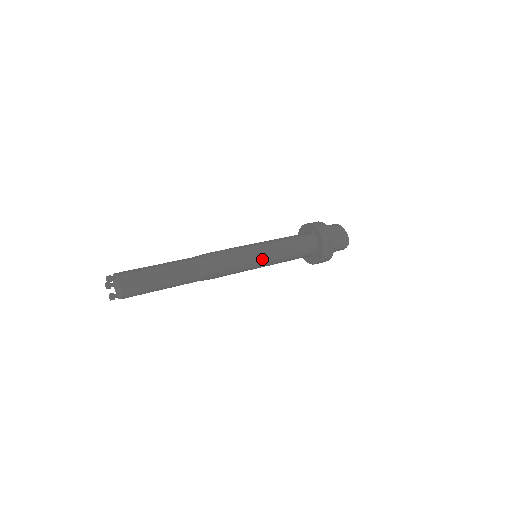
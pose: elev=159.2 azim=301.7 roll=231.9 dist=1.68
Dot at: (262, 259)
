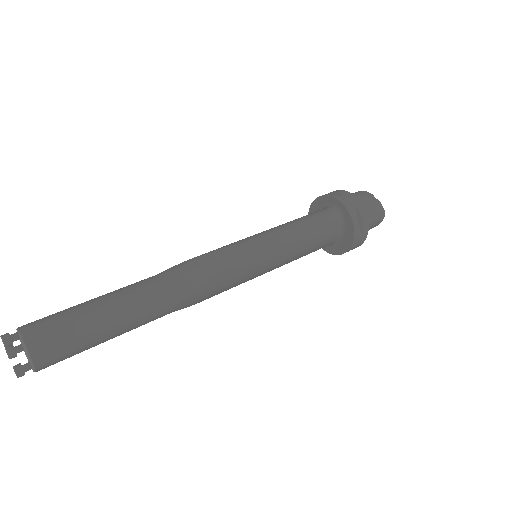
Dot at: (267, 258)
